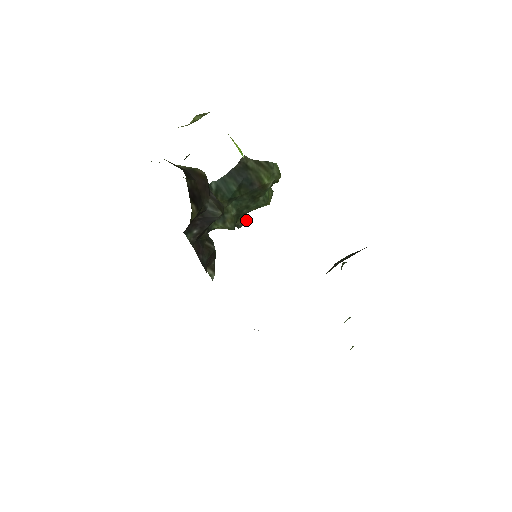
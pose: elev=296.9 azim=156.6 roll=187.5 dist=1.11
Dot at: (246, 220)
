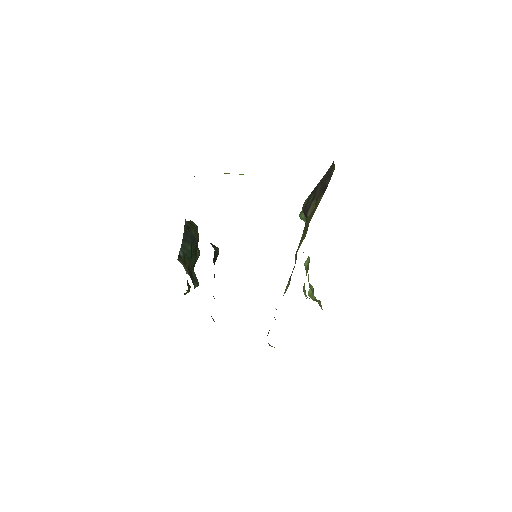
Dot at: (188, 284)
